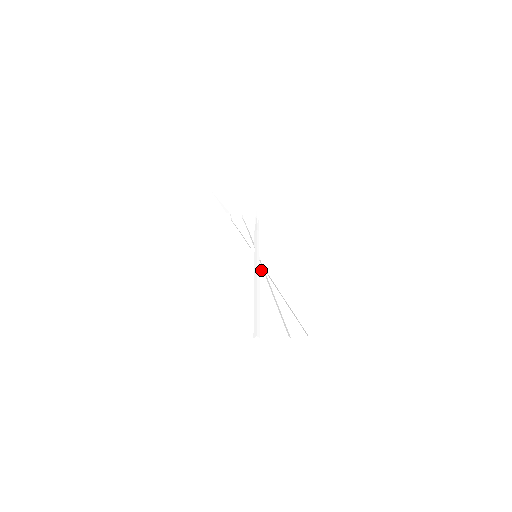
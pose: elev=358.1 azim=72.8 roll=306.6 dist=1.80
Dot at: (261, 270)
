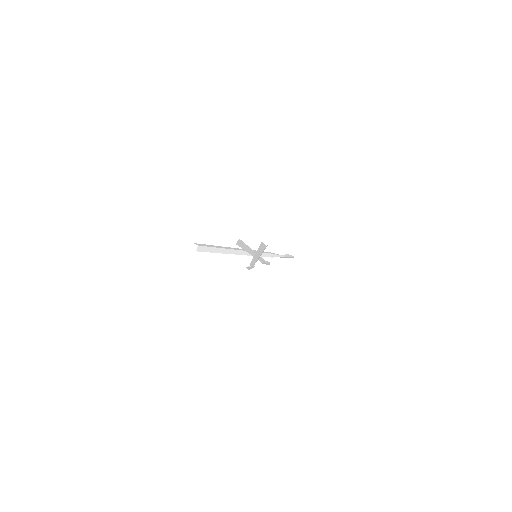
Dot at: occluded
